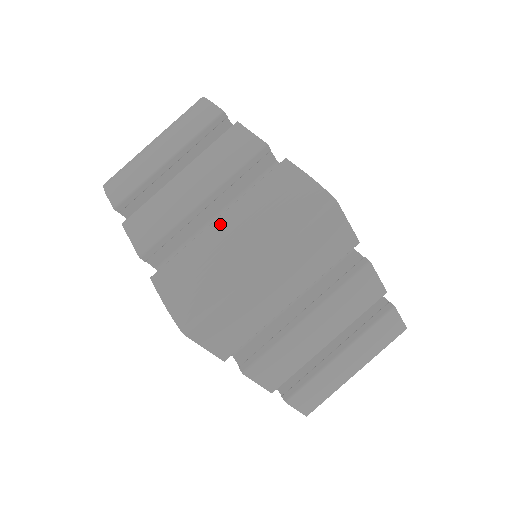
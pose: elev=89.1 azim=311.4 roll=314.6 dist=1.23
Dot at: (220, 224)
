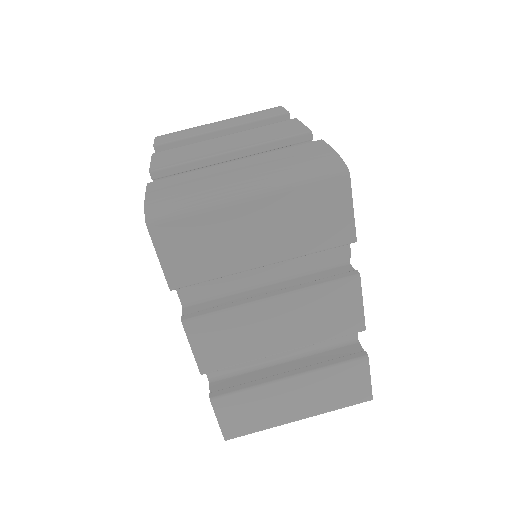
Dot at: (234, 164)
